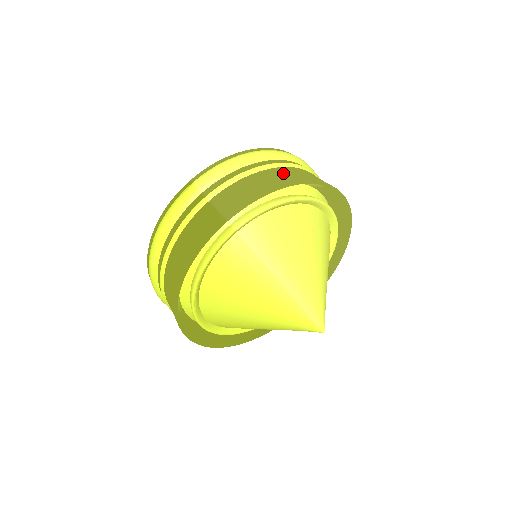
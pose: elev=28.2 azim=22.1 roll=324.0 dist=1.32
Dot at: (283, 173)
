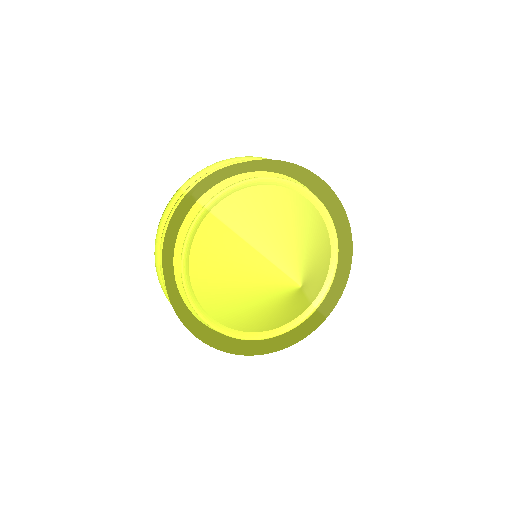
Dot at: occluded
